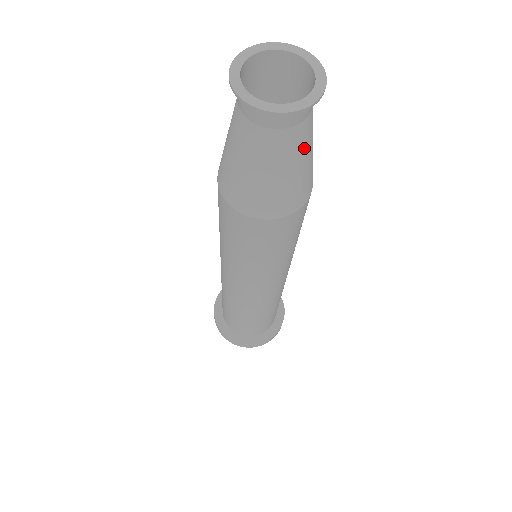
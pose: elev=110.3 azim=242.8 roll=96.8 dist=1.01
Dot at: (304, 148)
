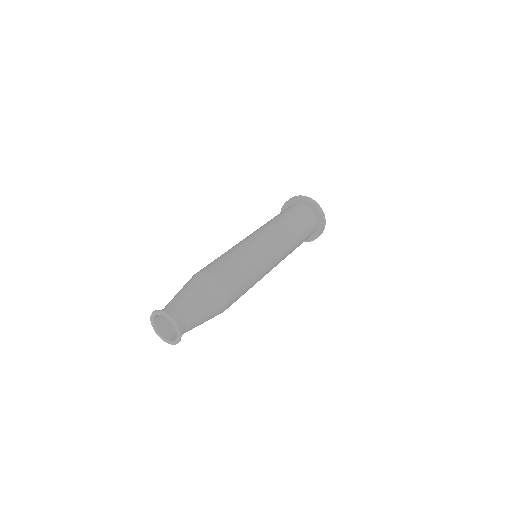
Dot at: occluded
